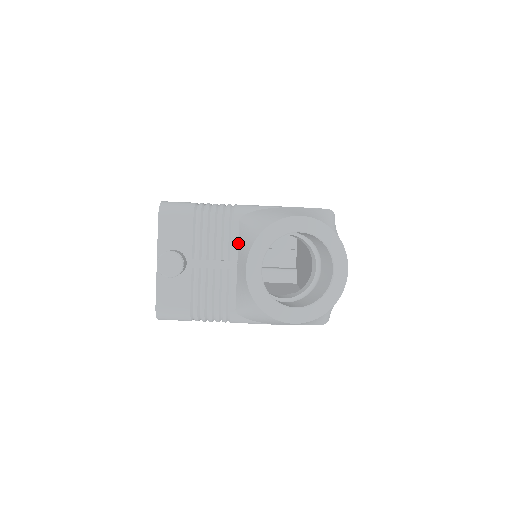
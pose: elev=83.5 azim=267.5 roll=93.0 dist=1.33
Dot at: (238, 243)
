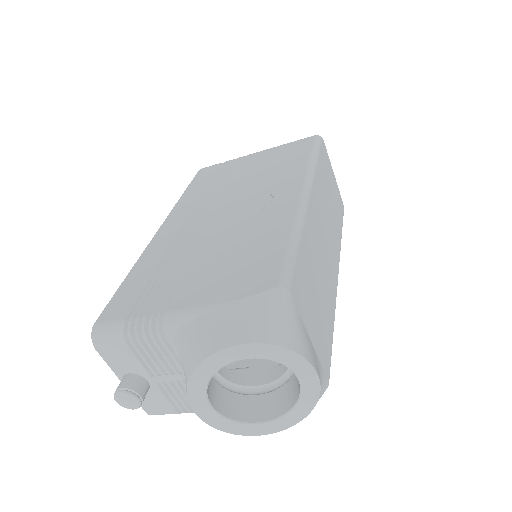
Dot at: occluded
